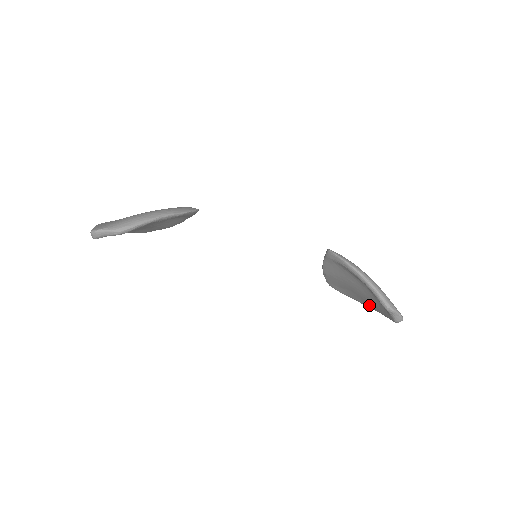
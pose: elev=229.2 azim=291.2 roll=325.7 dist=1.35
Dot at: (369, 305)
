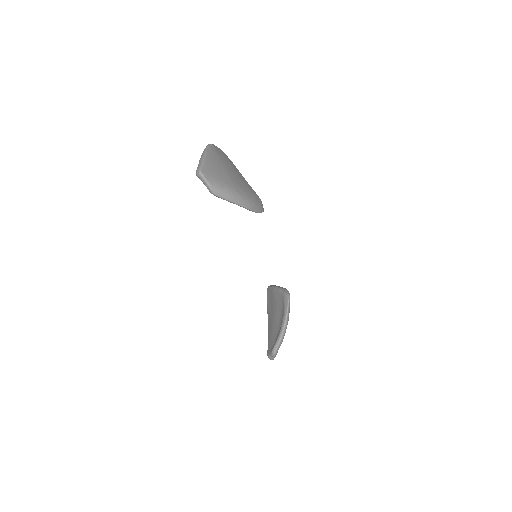
Dot at: (269, 327)
